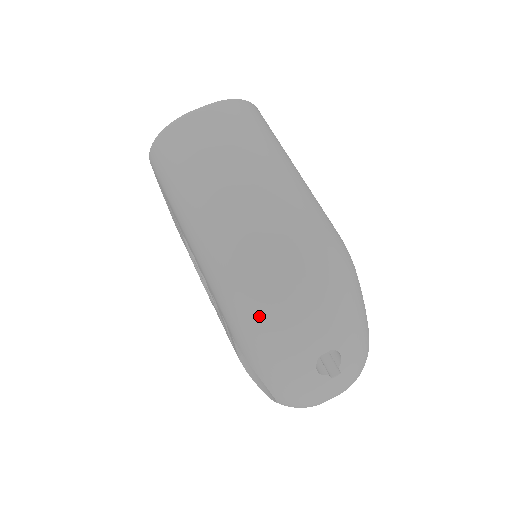
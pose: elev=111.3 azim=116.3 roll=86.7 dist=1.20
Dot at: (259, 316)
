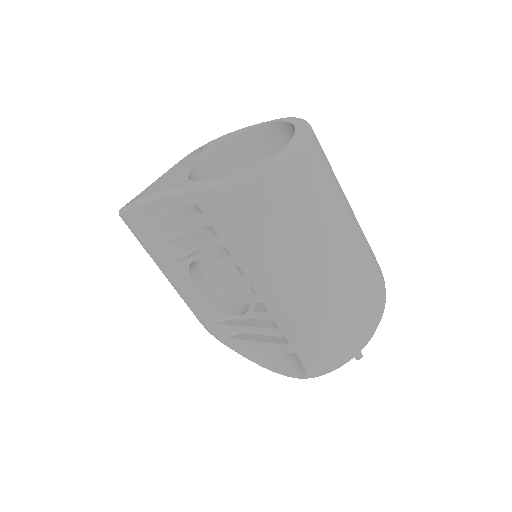
Dot at: (353, 347)
